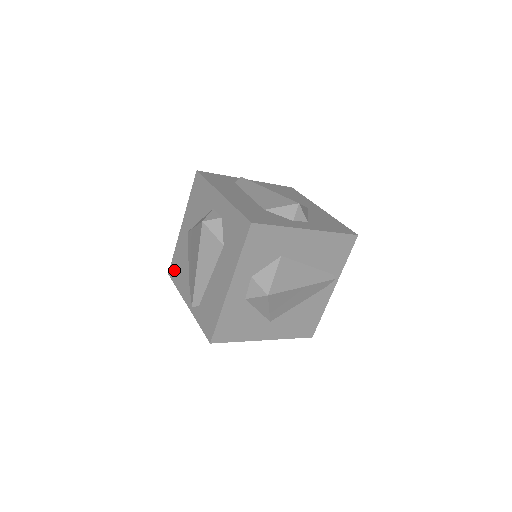
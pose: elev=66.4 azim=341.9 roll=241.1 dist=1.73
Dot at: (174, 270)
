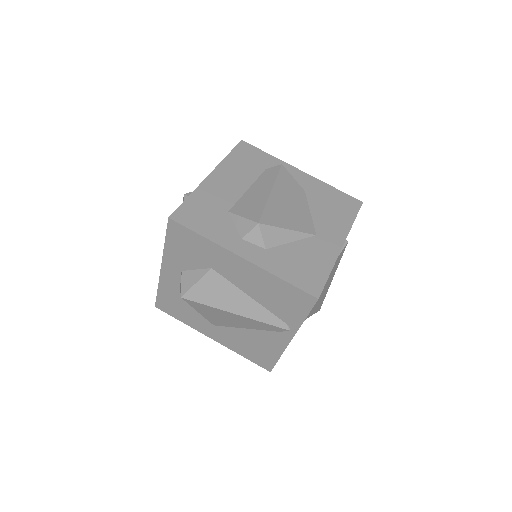
Dot at: occluded
